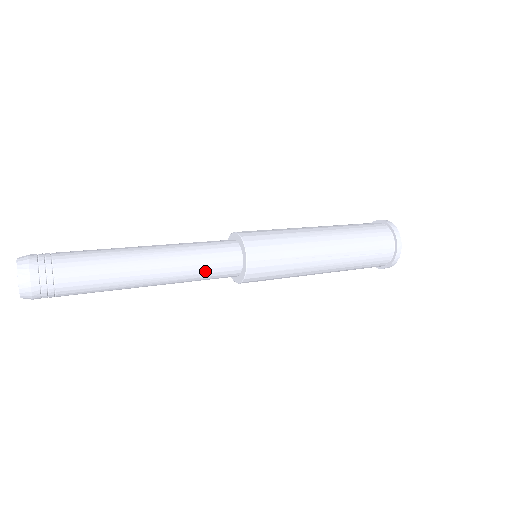
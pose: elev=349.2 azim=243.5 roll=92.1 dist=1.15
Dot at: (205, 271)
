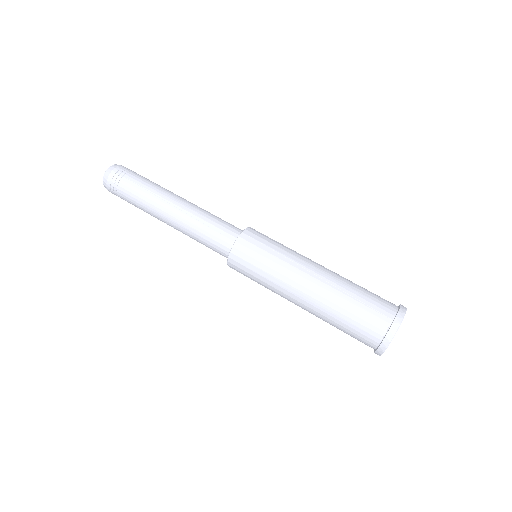
Dot at: occluded
